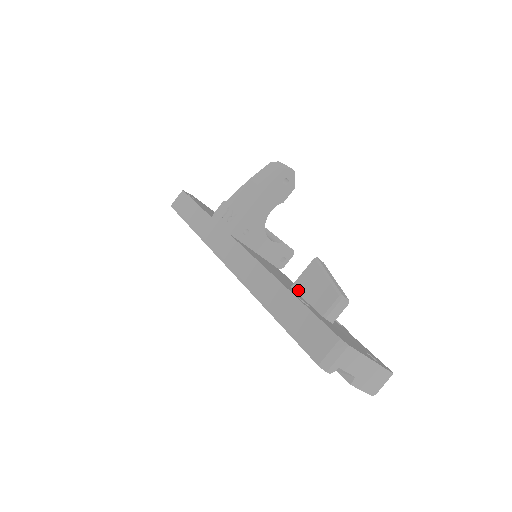
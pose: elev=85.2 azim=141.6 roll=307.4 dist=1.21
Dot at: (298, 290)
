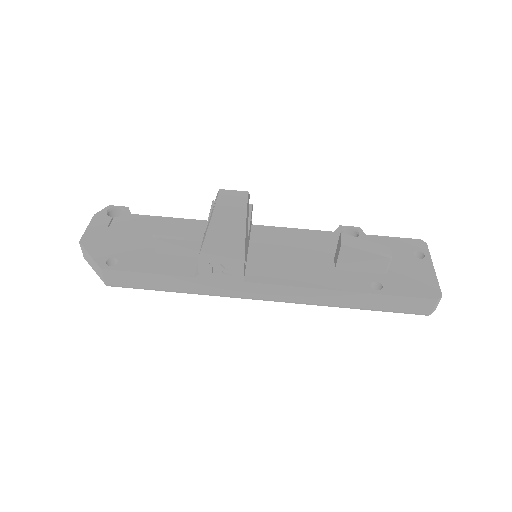
Dot at: (345, 269)
